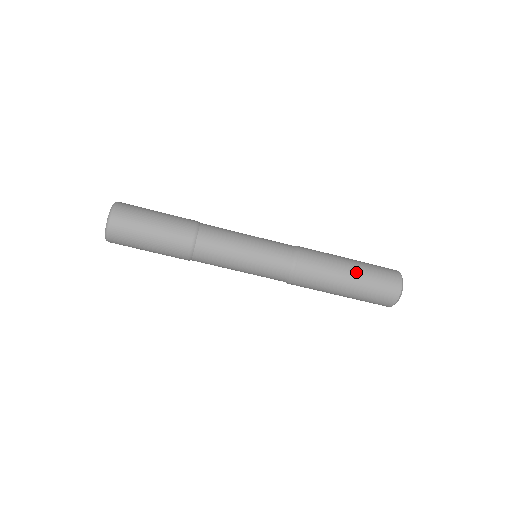
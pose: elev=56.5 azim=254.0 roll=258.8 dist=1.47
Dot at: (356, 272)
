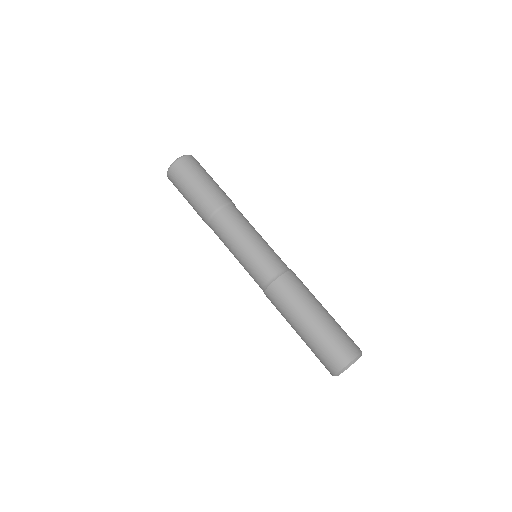
Dot at: occluded
